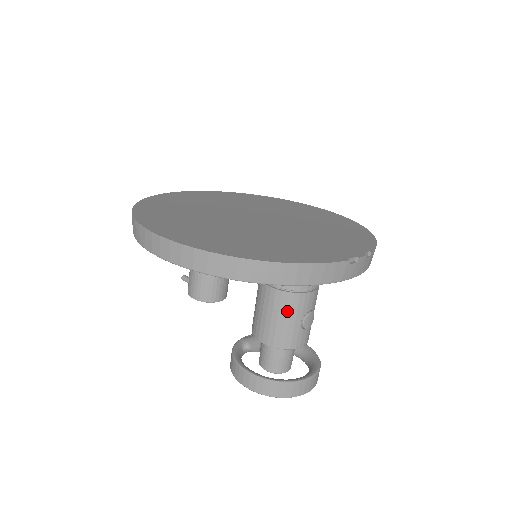
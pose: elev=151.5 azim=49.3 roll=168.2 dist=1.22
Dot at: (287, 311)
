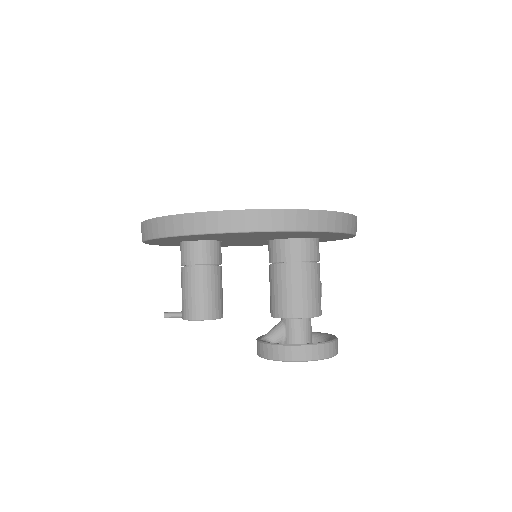
Dot at: (316, 280)
